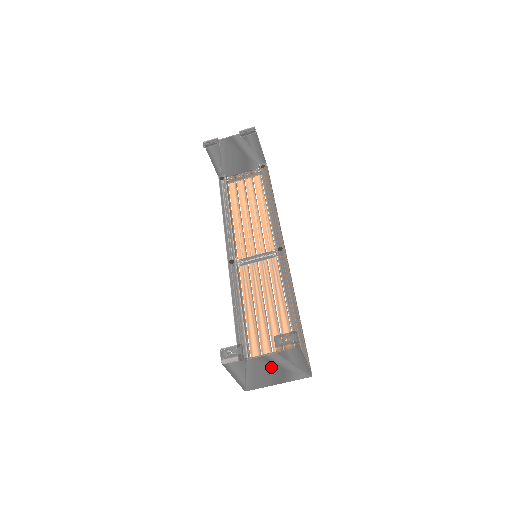
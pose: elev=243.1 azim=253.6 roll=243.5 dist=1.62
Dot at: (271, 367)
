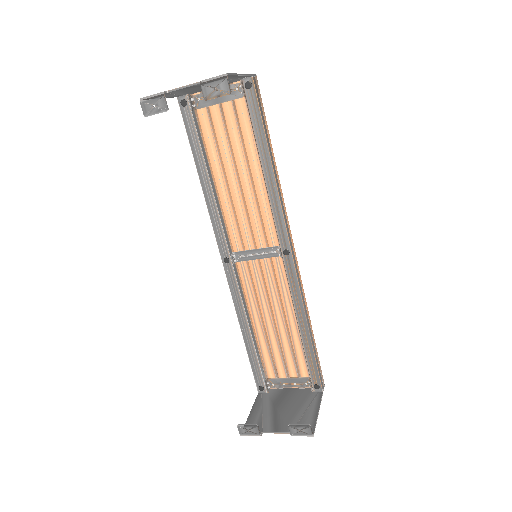
Dot at: (286, 413)
